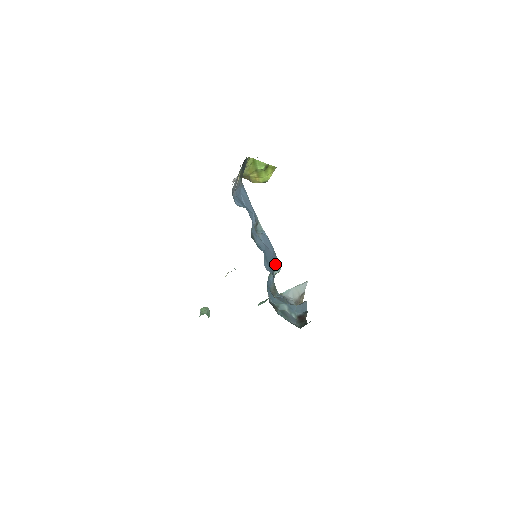
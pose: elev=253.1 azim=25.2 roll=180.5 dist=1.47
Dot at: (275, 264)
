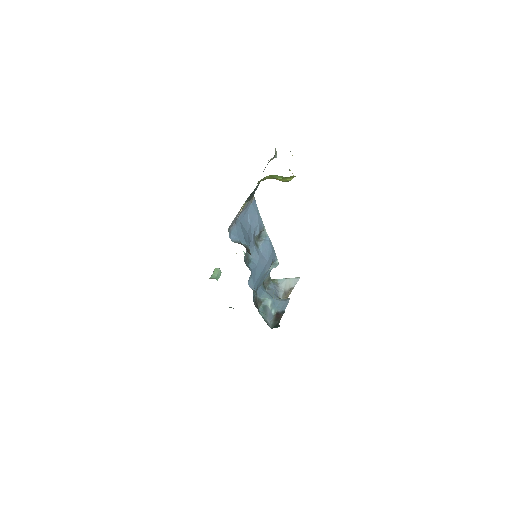
Dot at: (268, 270)
